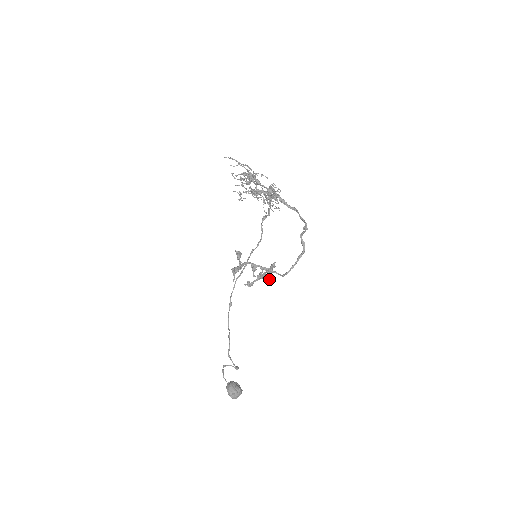
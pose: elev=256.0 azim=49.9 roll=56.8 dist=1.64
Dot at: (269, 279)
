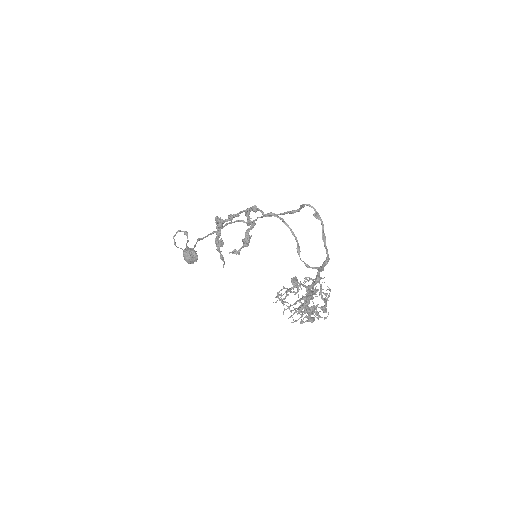
Dot at: (249, 224)
